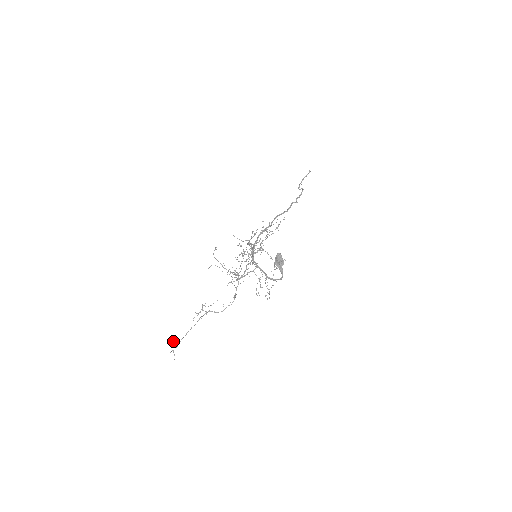
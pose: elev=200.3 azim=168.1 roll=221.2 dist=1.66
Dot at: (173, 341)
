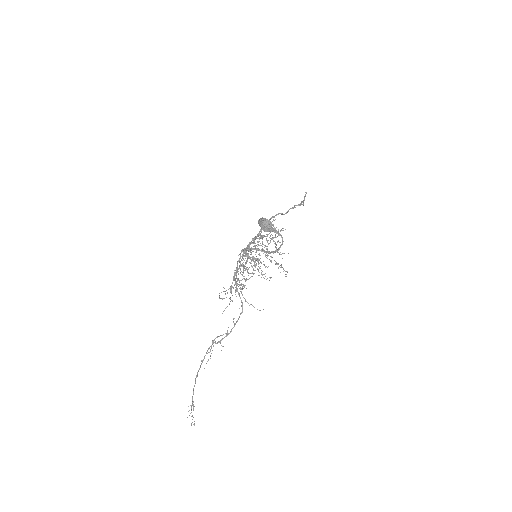
Dot at: (191, 406)
